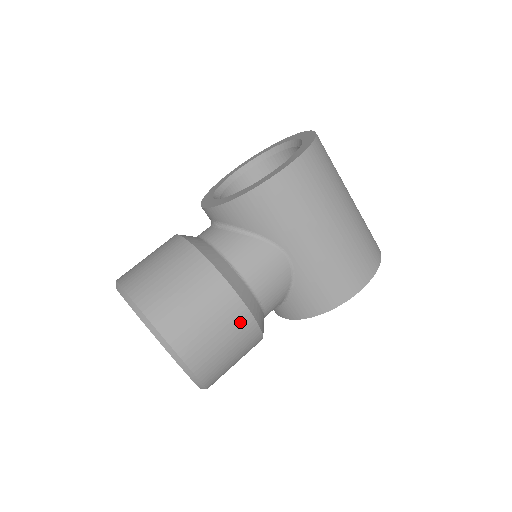
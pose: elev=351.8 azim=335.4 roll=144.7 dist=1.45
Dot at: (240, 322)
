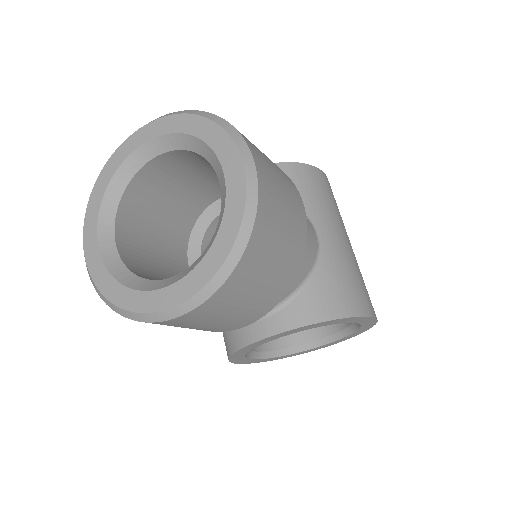
Dot at: (299, 213)
